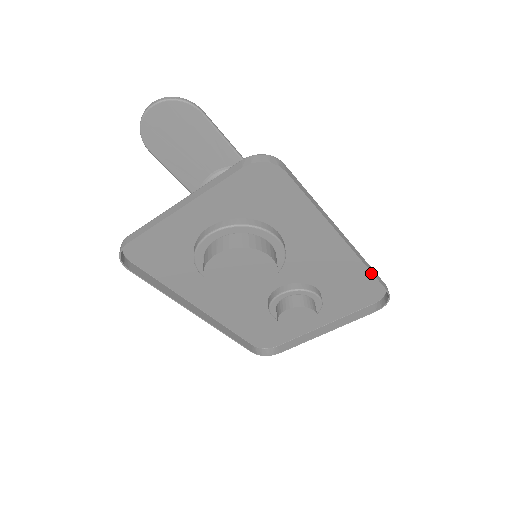
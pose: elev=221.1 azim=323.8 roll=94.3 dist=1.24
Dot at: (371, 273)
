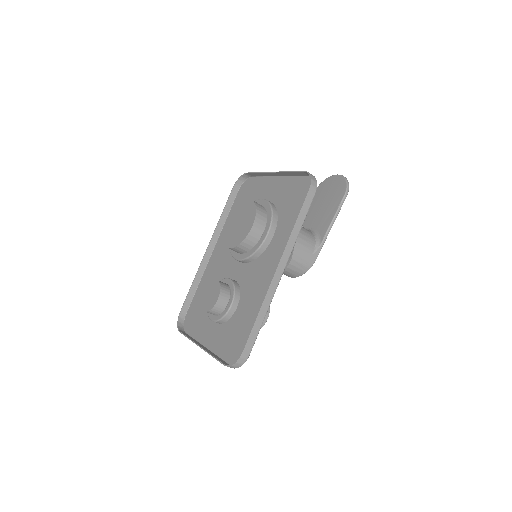
Dot at: (256, 319)
